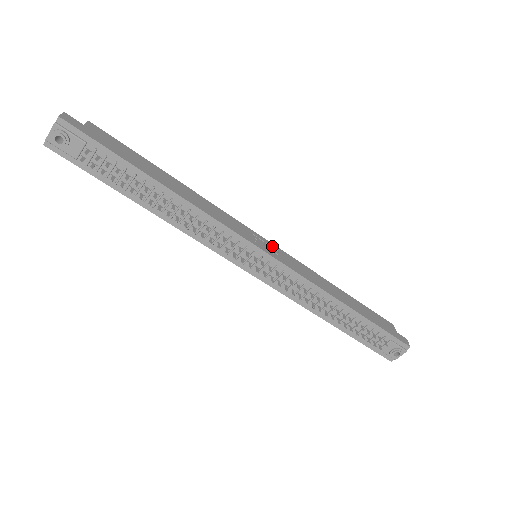
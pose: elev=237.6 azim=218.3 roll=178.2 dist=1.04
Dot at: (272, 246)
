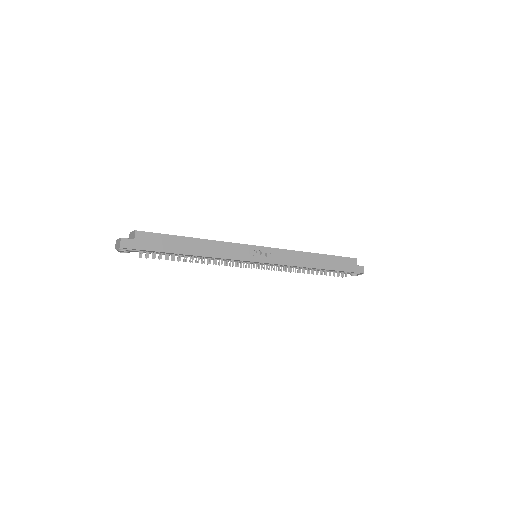
Dot at: (266, 250)
